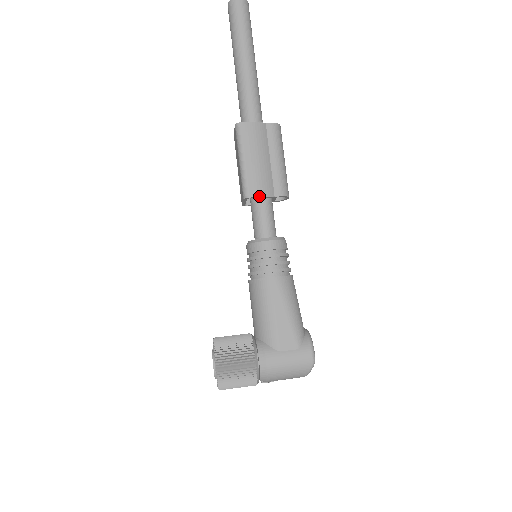
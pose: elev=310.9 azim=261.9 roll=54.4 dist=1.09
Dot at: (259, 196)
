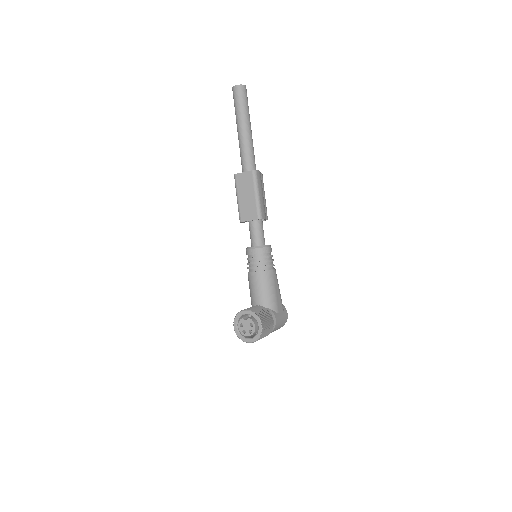
Dot at: occluded
